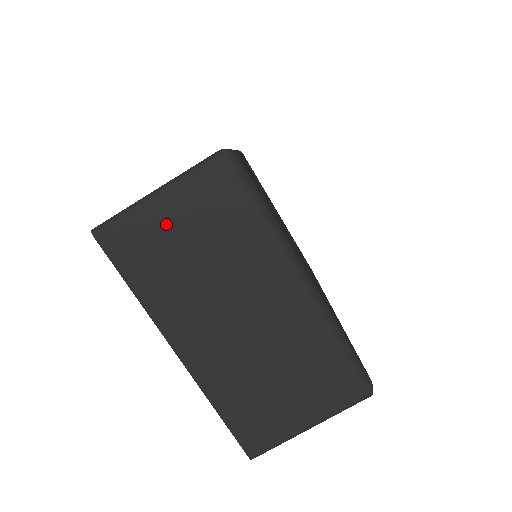
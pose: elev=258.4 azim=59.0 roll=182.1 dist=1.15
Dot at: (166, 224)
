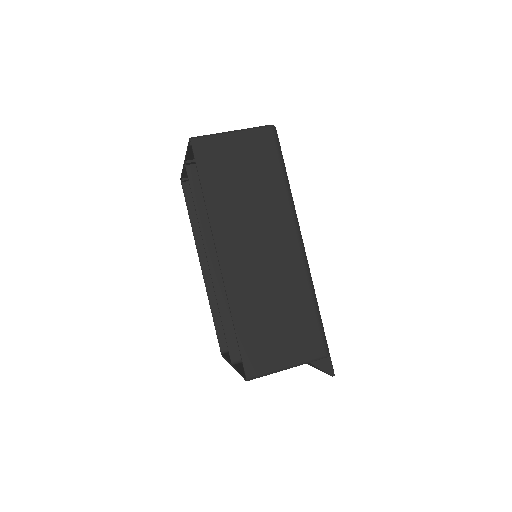
Dot at: occluded
